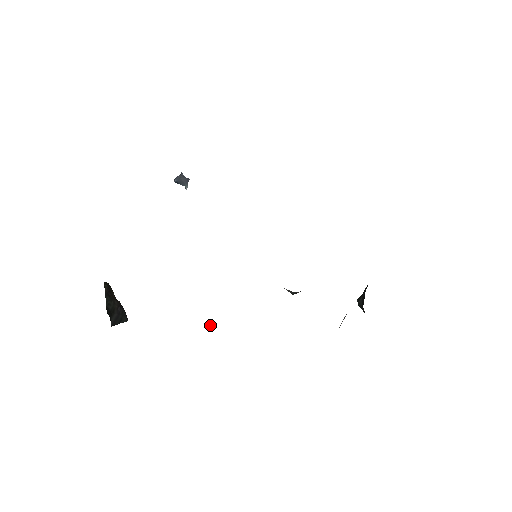
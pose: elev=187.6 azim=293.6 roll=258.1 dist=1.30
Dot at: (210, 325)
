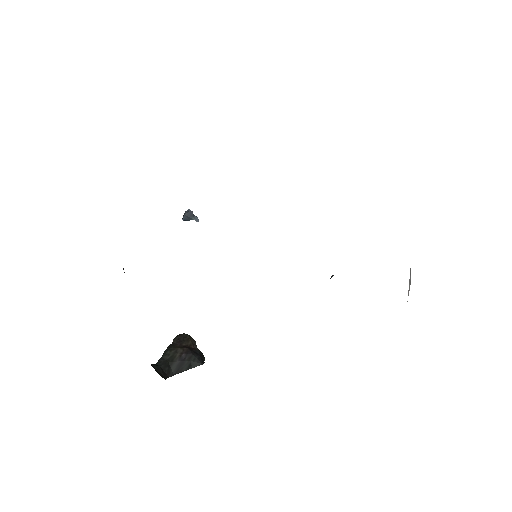
Dot at: occluded
